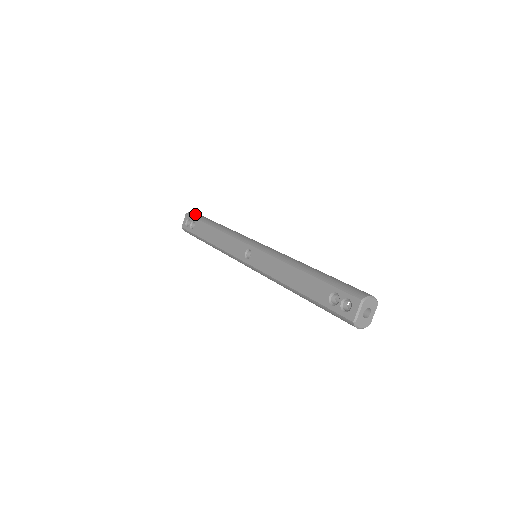
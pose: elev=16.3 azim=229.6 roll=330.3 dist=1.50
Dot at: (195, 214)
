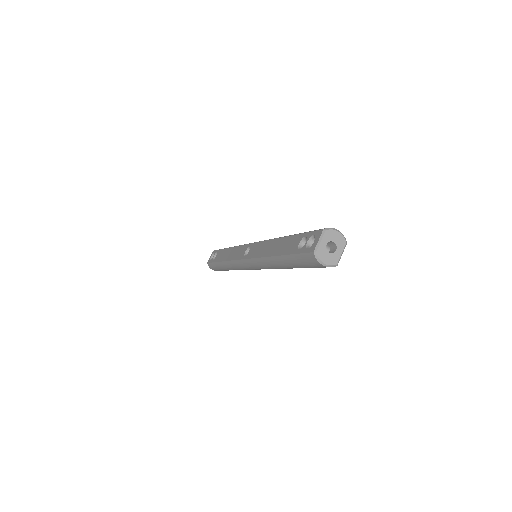
Dot at: occluded
